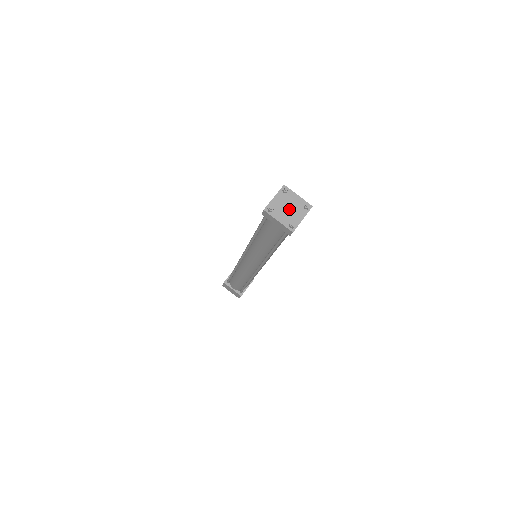
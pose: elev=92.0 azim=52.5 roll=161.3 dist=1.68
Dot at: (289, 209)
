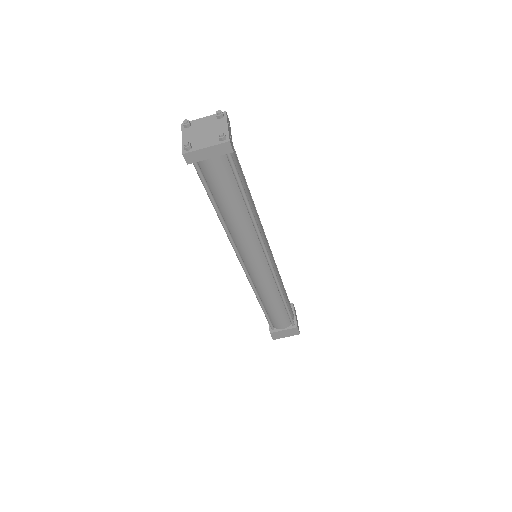
Dot at: (206, 132)
